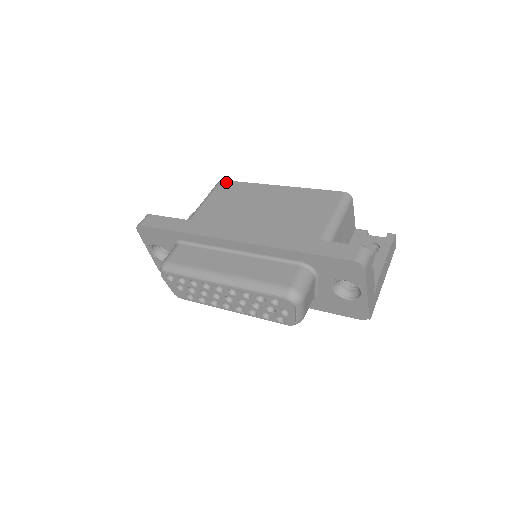
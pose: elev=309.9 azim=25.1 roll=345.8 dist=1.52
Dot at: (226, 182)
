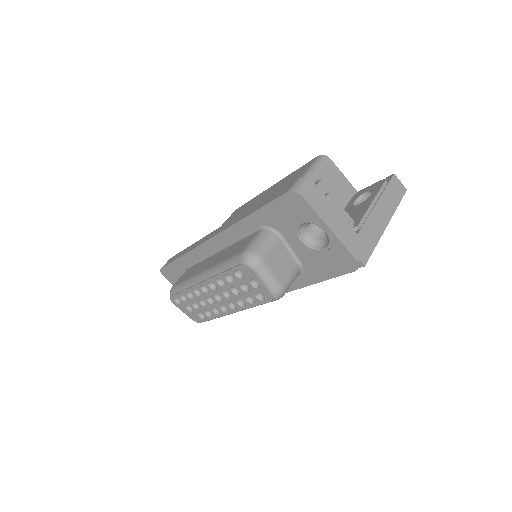
Dot at: (237, 209)
